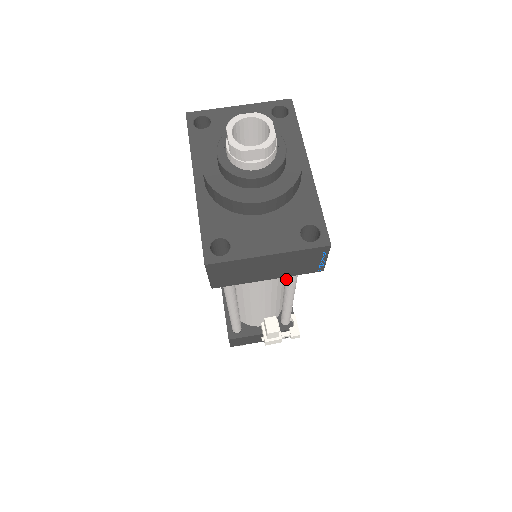
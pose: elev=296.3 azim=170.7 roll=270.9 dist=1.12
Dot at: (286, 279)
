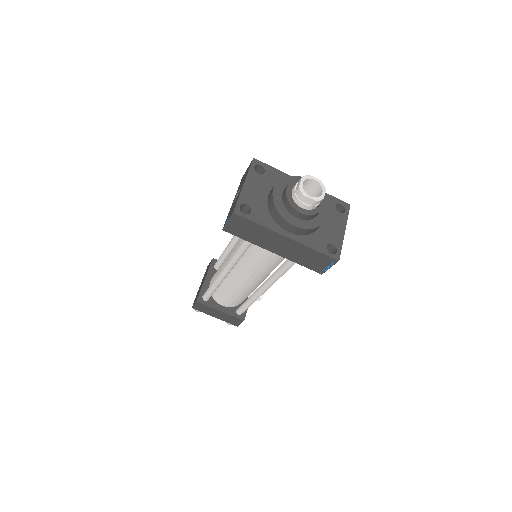
Dot at: occluded
